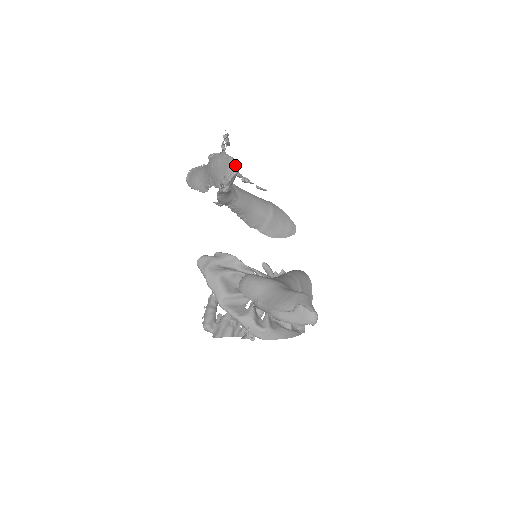
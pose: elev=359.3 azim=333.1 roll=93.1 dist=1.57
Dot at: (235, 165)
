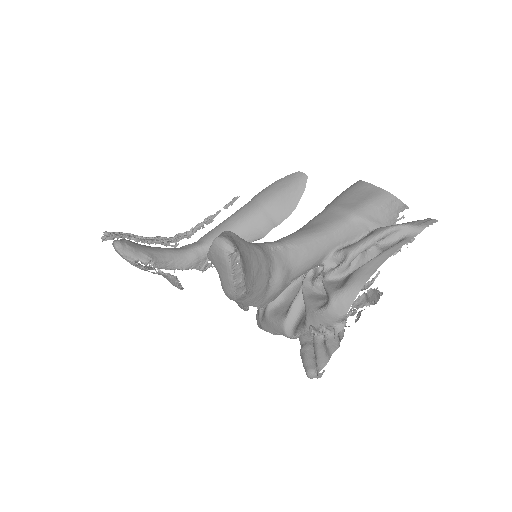
Dot at: (113, 244)
